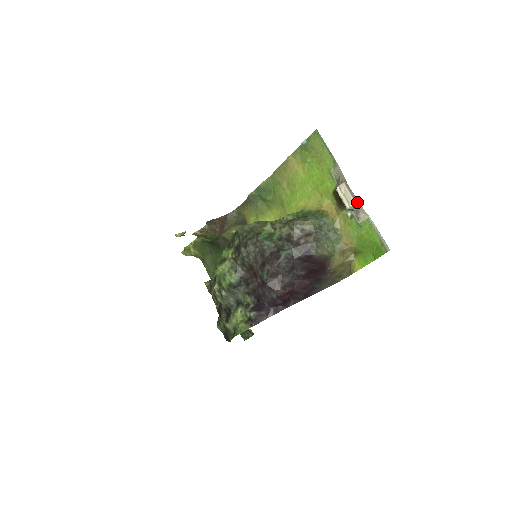
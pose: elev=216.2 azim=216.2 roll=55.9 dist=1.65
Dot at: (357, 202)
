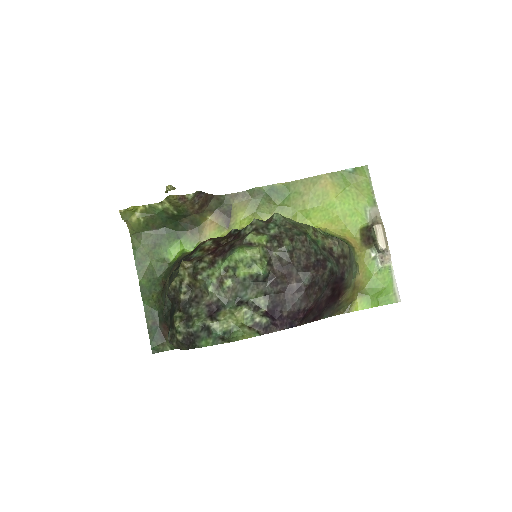
Dot at: (387, 247)
